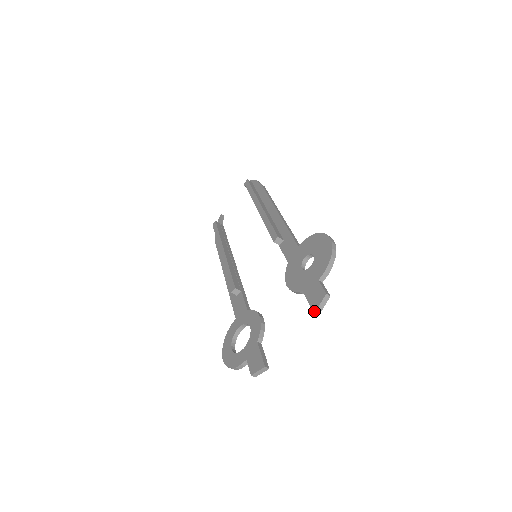
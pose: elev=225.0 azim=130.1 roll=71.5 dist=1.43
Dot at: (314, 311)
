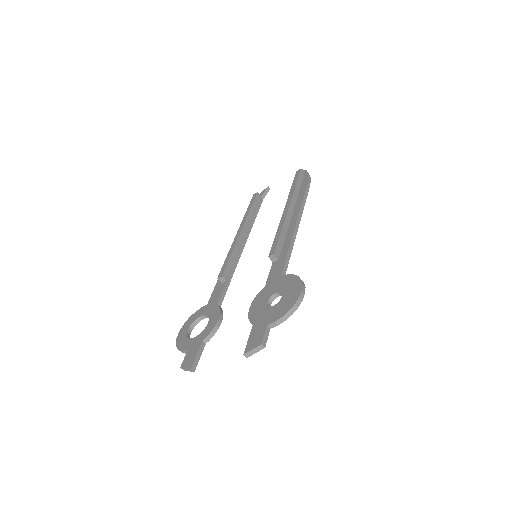
Dot at: (245, 352)
